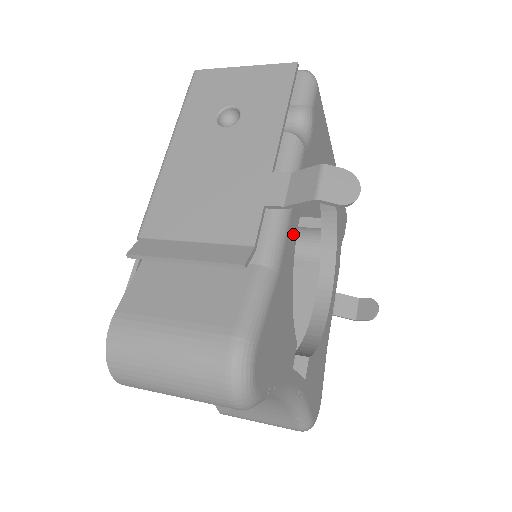
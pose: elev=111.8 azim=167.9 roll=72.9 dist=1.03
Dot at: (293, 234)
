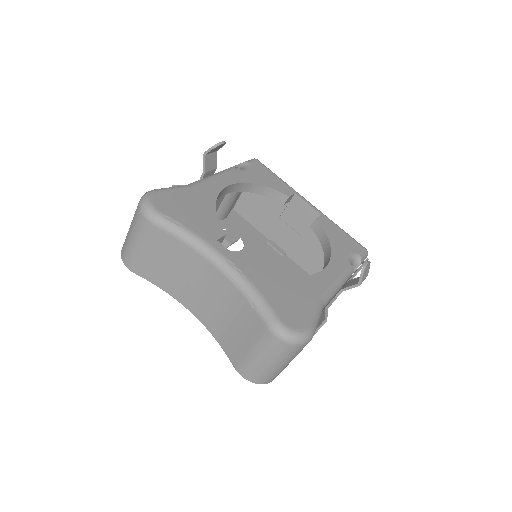
Dot at: (217, 186)
